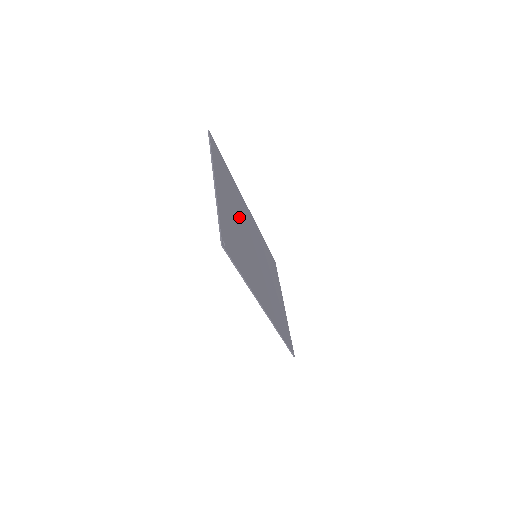
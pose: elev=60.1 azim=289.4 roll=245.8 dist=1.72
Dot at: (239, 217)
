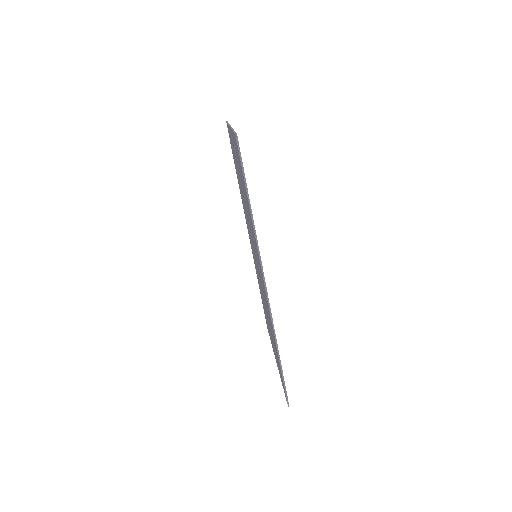
Dot at: occluded
